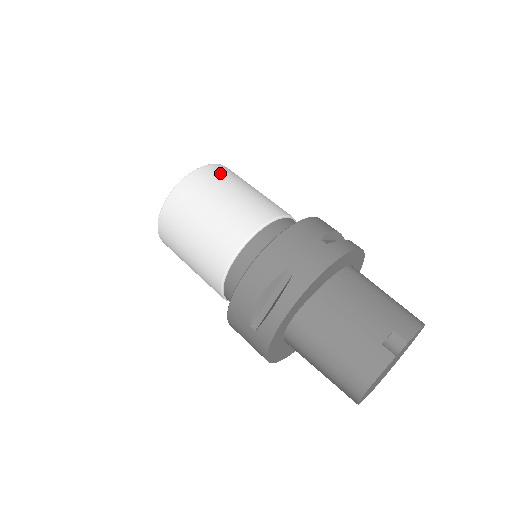
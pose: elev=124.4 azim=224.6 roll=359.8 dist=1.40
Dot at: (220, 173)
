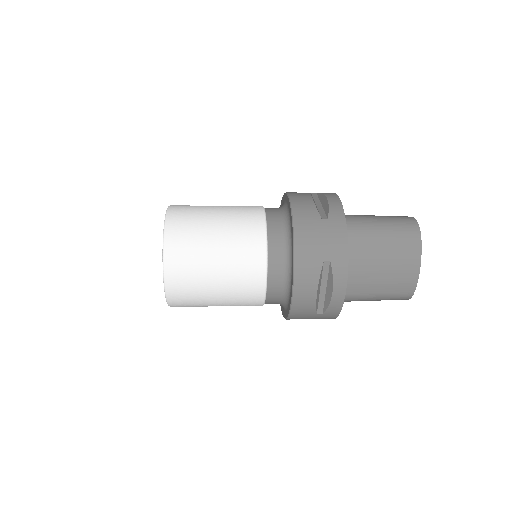
Dot at: occluded
